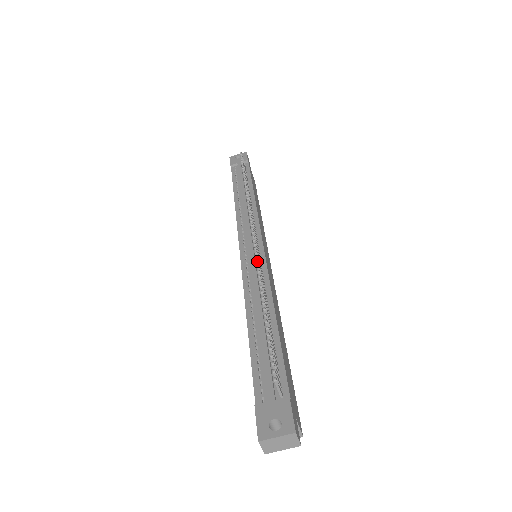
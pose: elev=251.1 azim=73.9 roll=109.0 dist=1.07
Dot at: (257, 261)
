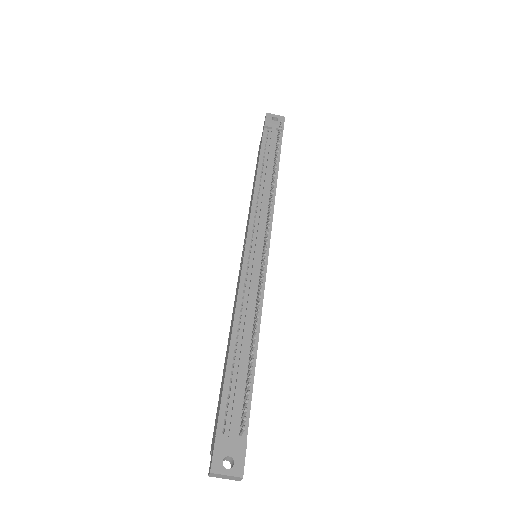
Dot at: (262, 283)
